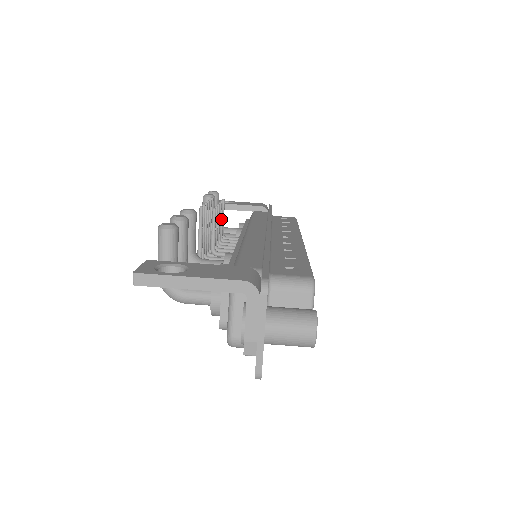
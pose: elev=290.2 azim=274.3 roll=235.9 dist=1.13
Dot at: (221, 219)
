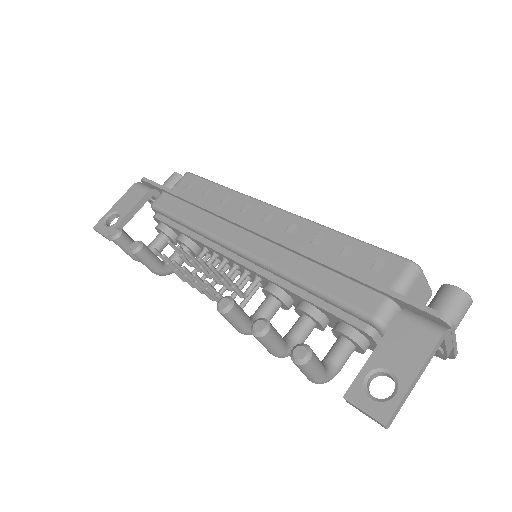
Dot at: (190, 259)
